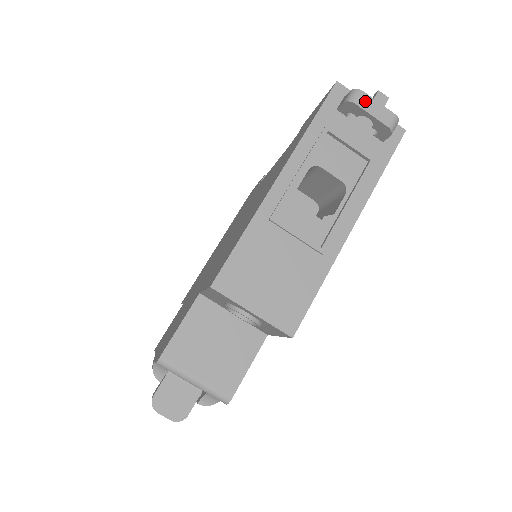
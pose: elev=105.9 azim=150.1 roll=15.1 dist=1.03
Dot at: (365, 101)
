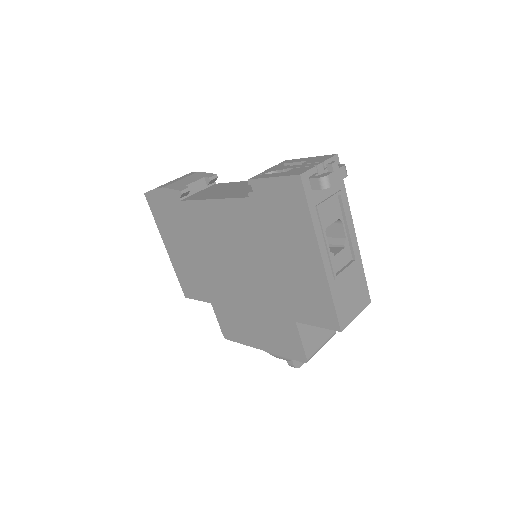
Dot at: (332, 179)
